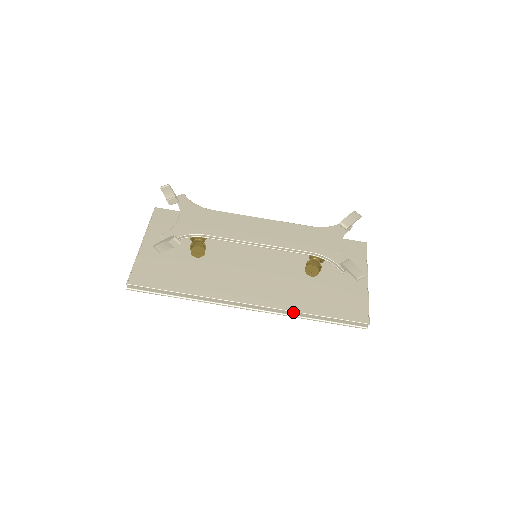
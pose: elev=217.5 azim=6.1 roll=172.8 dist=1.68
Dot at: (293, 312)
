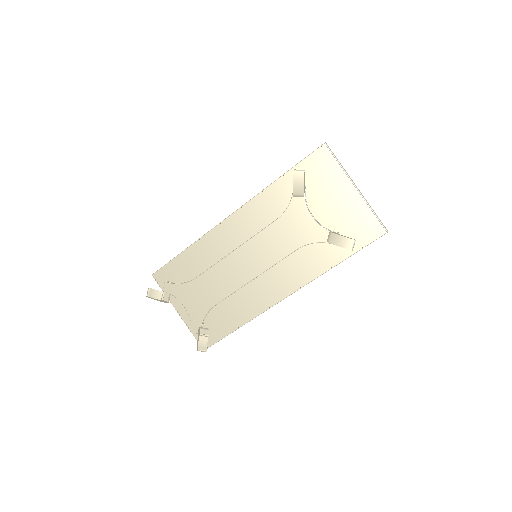
Dot at: (322, 273)
